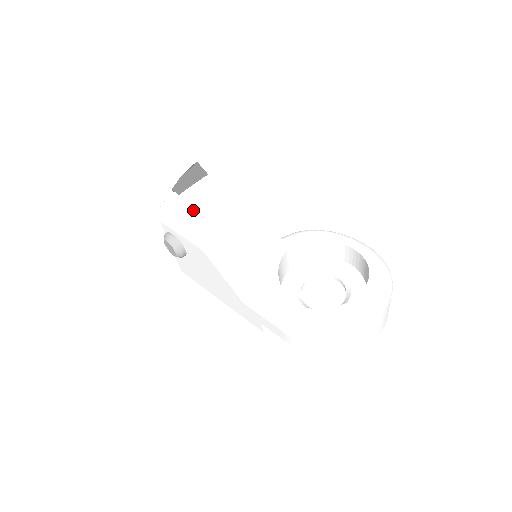
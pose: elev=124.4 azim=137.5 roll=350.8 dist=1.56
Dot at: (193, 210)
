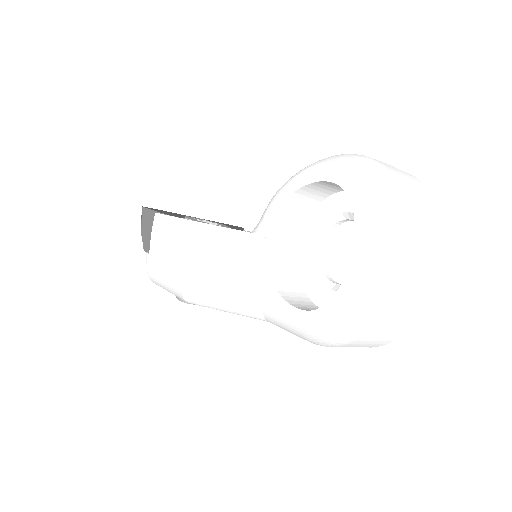
Dot at: (161, 266)
